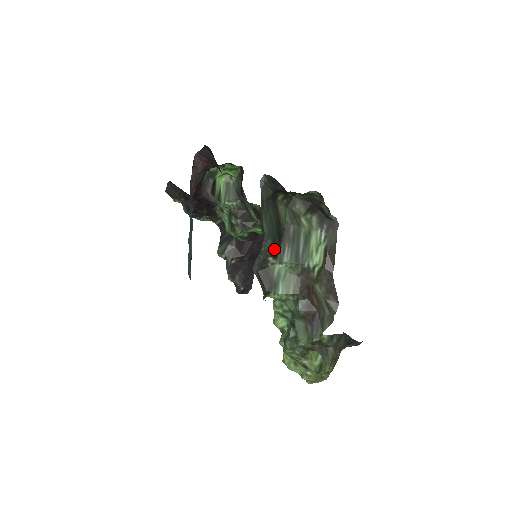
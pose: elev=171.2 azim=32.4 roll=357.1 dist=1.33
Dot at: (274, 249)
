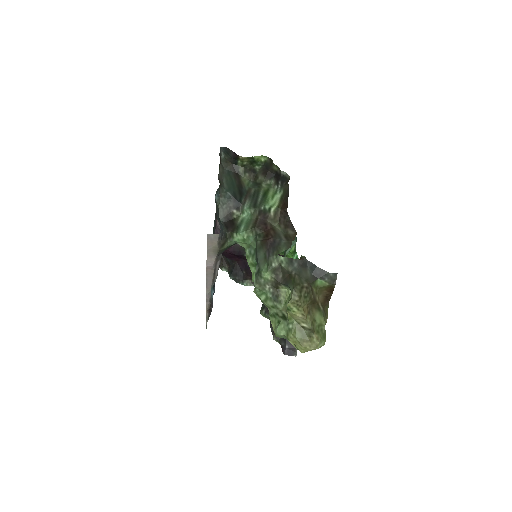
Dot at: (235, 201)
